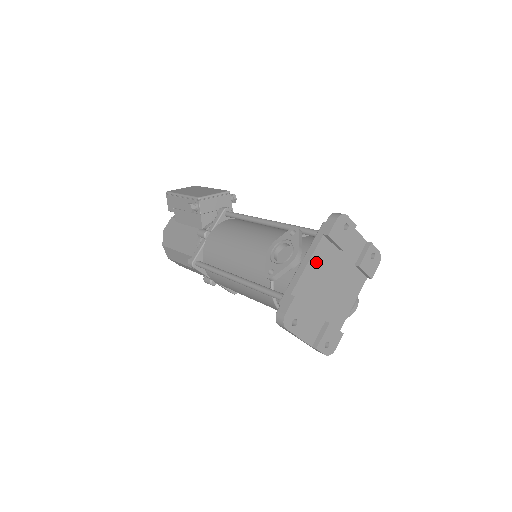
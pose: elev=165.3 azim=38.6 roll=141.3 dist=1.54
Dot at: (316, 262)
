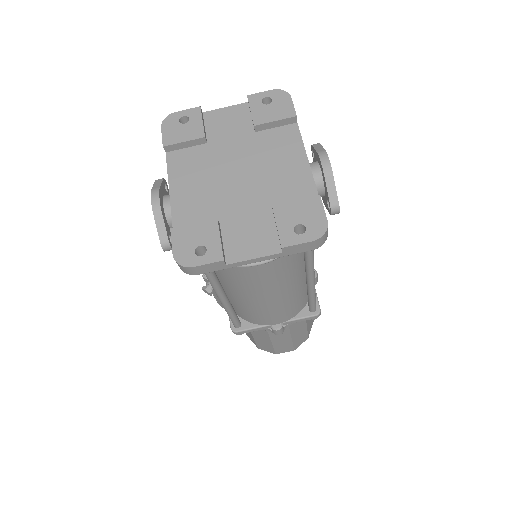
Dot at: (183, 179)
